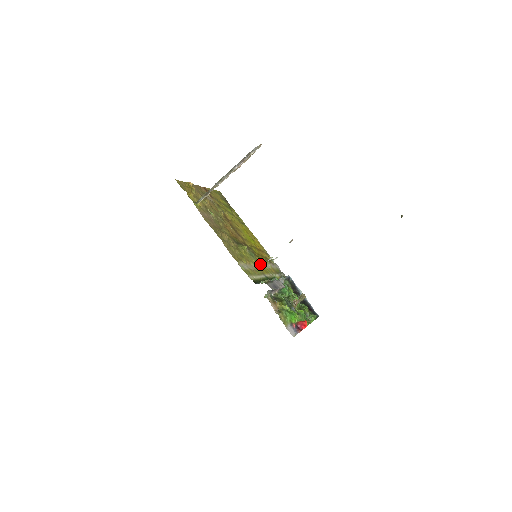
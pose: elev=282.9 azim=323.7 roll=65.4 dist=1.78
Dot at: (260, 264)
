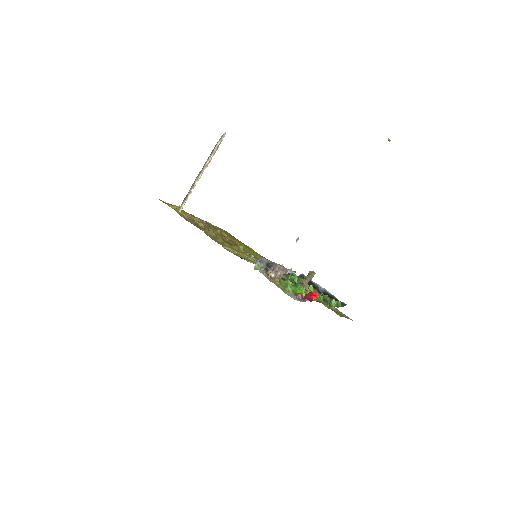
Dot at: occluded
